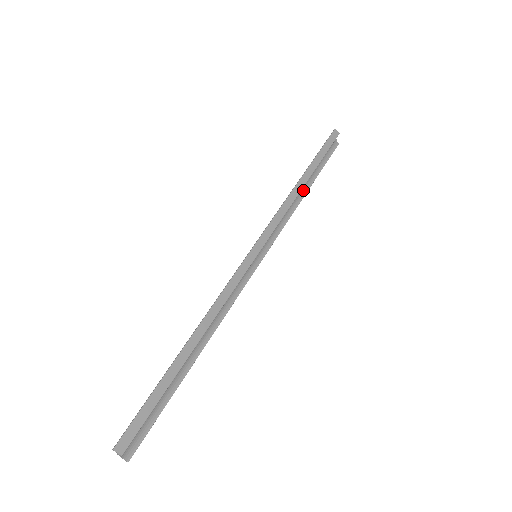
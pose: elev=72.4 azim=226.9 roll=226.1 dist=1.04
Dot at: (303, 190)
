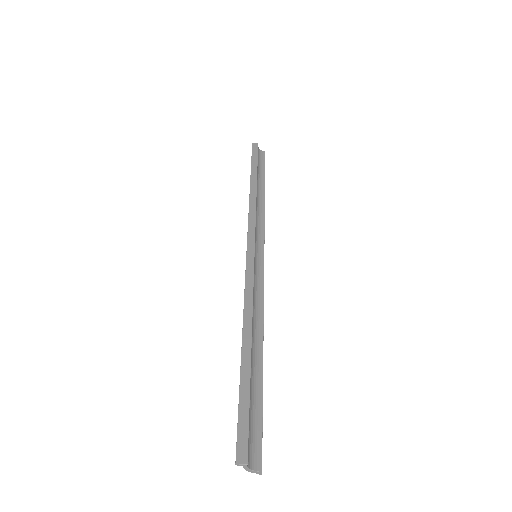
Dot at: (260, 194)
